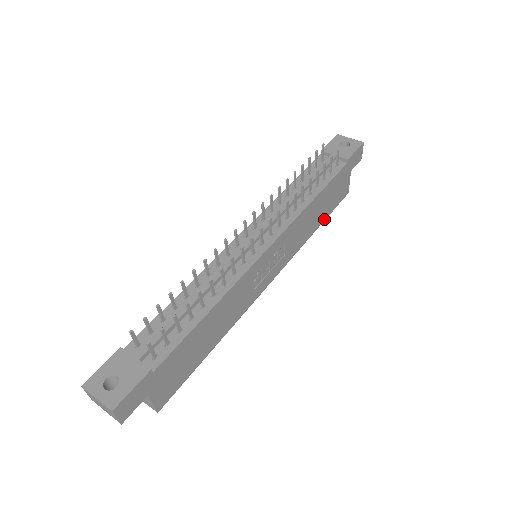
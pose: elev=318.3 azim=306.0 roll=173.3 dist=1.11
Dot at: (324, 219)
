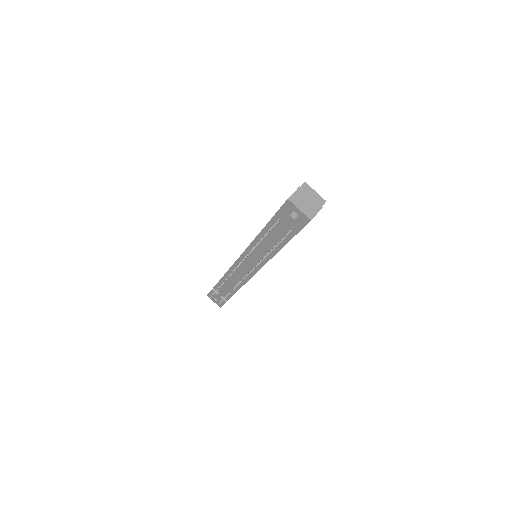
Dot at: occluded
